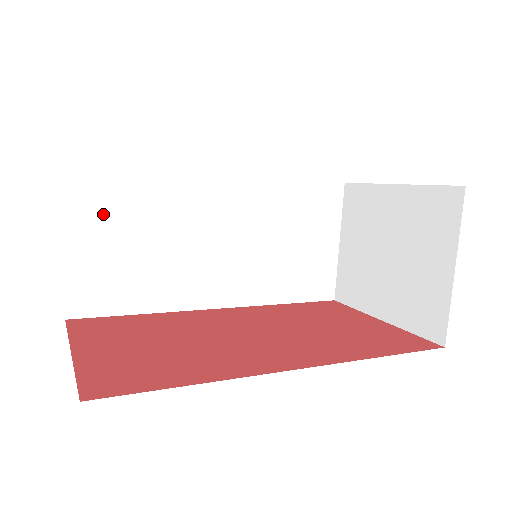
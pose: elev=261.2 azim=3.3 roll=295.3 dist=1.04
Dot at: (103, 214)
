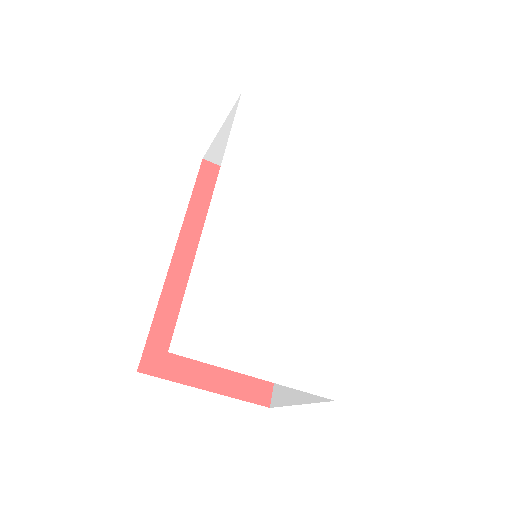
Dot at: occluded
